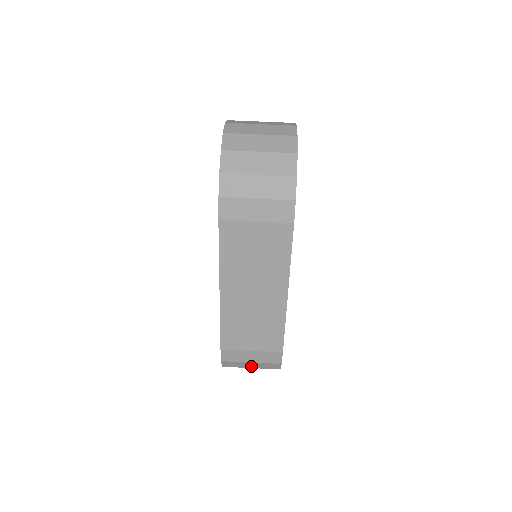
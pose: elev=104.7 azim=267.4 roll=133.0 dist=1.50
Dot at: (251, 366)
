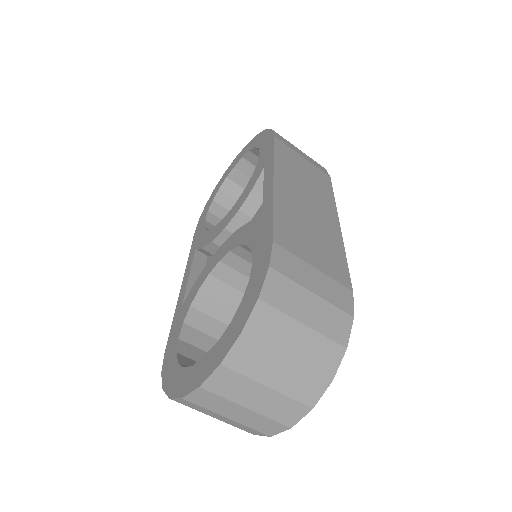
Dot at: occluded
